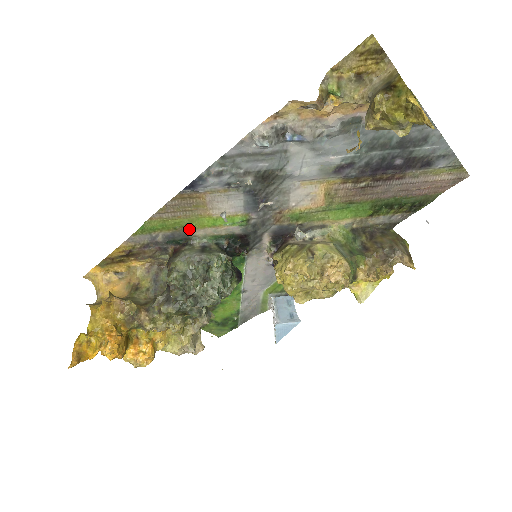
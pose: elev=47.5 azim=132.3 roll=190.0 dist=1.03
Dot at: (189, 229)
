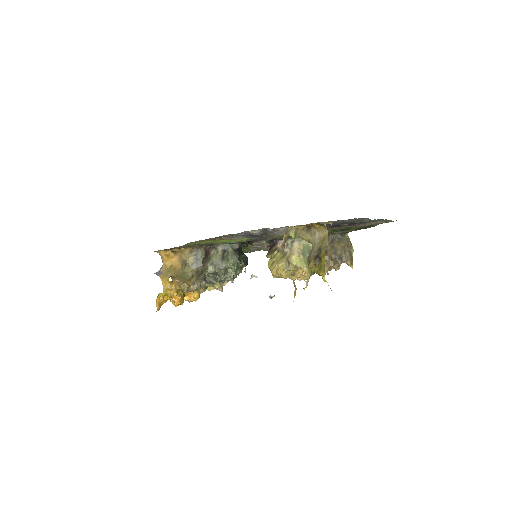
Dot at: (214, 243)
